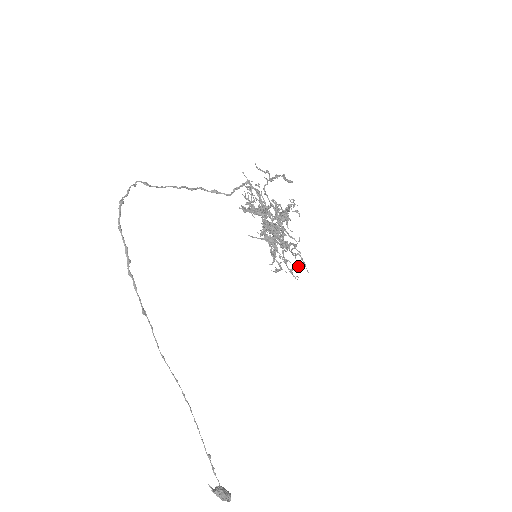
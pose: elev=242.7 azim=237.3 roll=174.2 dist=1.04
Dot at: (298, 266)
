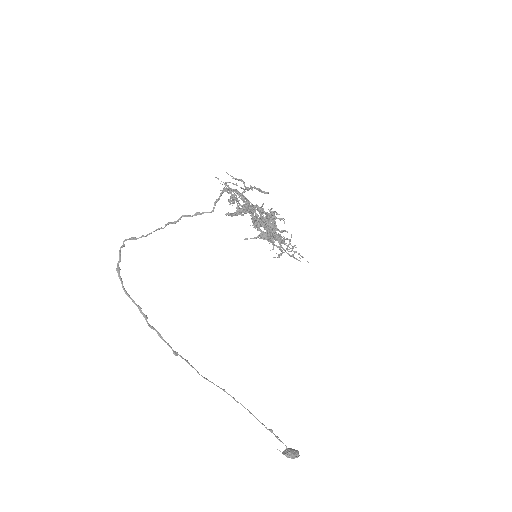
Dot at: occluded
